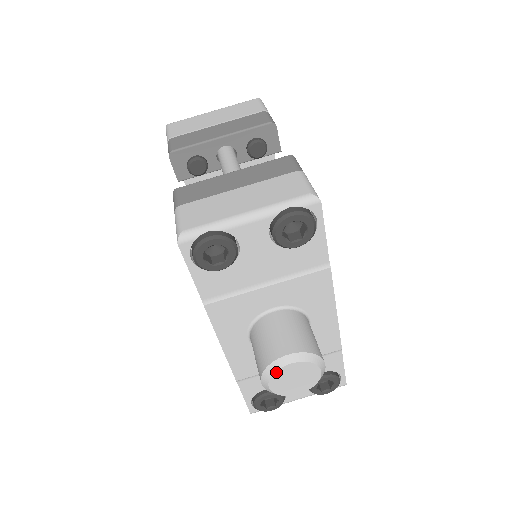
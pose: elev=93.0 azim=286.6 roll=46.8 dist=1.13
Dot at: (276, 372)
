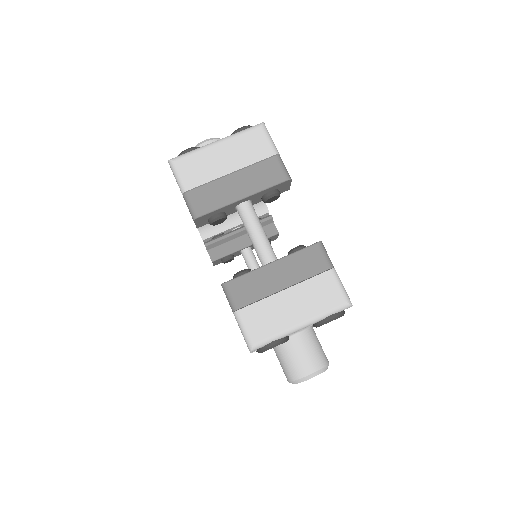
Dot at: occluded
